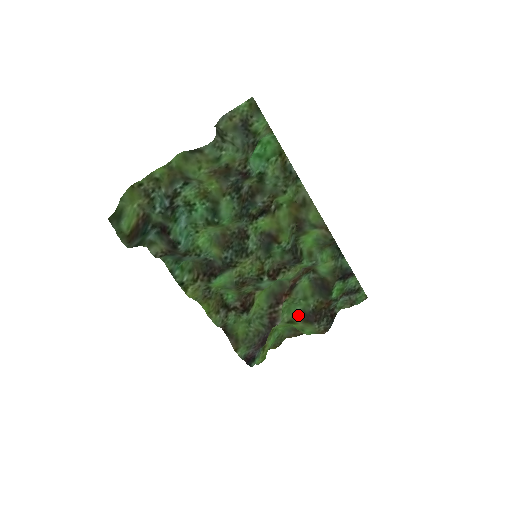
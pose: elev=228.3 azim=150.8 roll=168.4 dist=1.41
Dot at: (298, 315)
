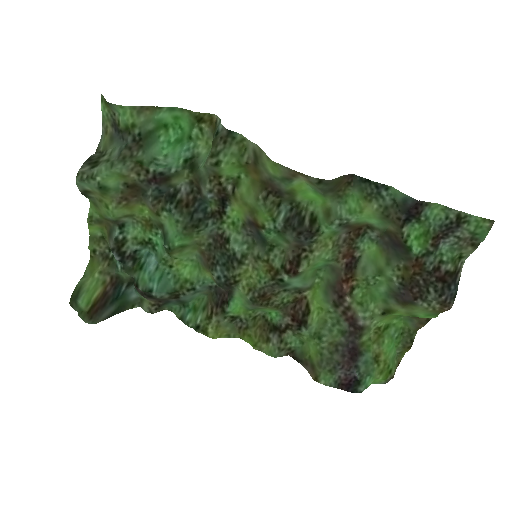
Dot at: (389, 299)
